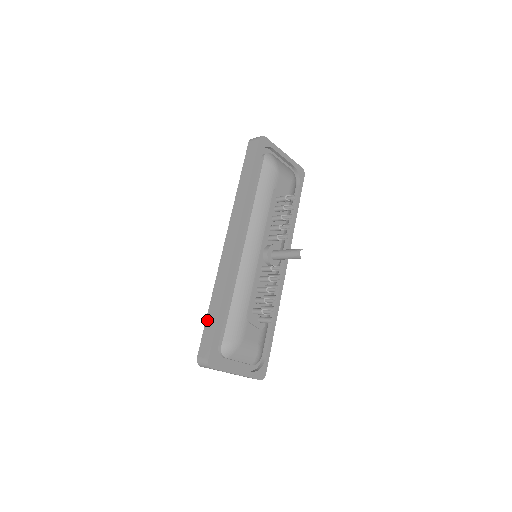
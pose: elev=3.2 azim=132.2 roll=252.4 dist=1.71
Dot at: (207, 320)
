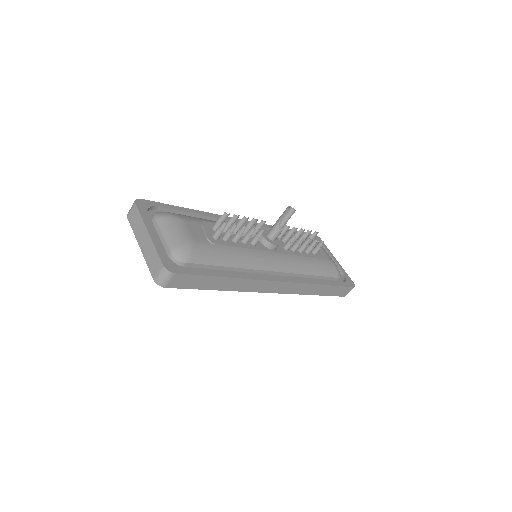
Dot at: occluded
